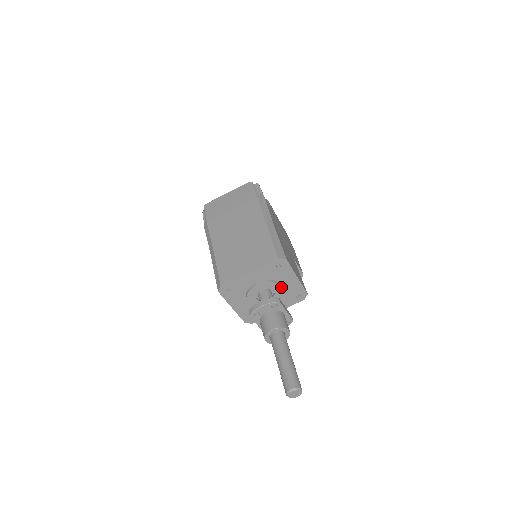
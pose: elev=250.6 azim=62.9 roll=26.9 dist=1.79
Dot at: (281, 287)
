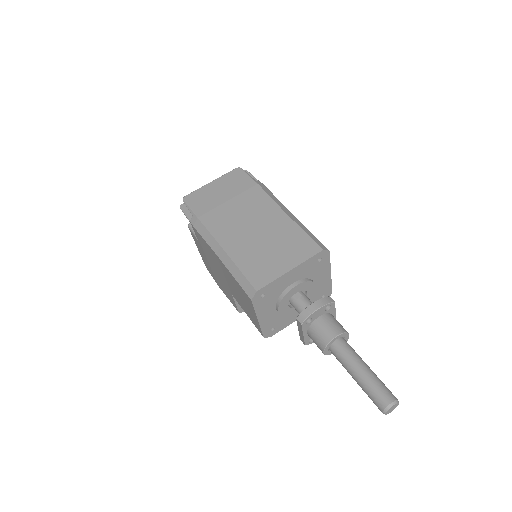
Dot at: (315, 286)
